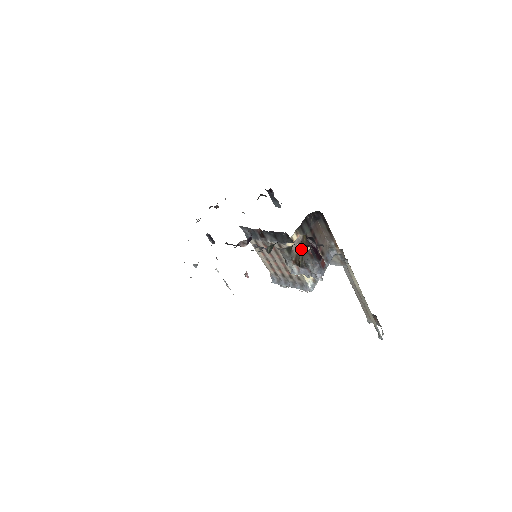
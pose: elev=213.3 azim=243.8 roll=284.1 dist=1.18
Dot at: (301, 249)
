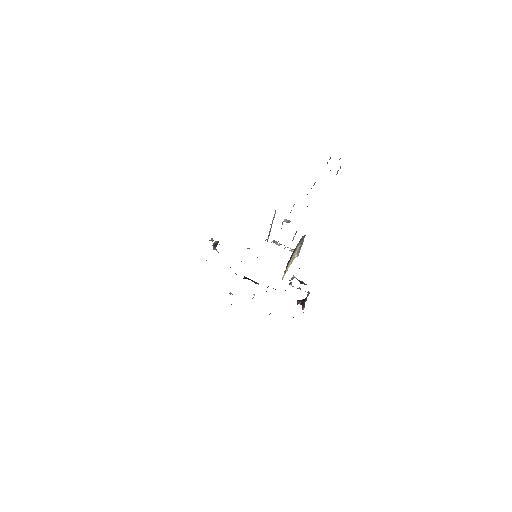
Dot at: occluded
